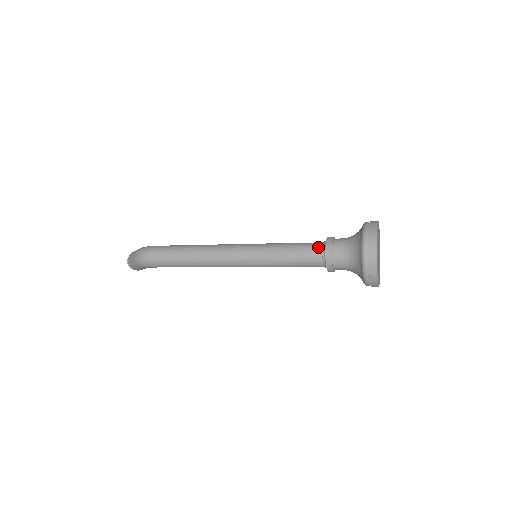
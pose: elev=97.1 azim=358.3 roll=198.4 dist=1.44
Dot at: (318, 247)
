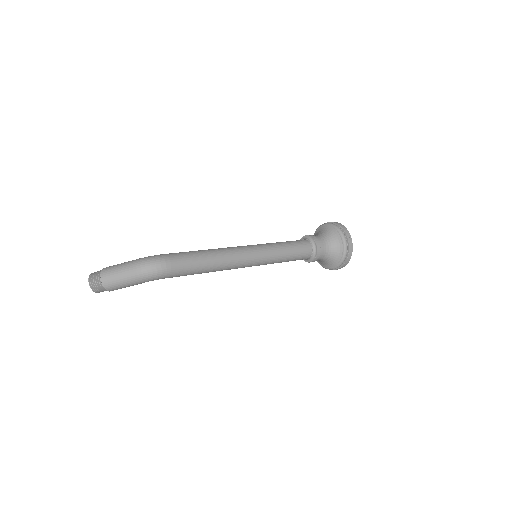
Dot at: (307, 243)
